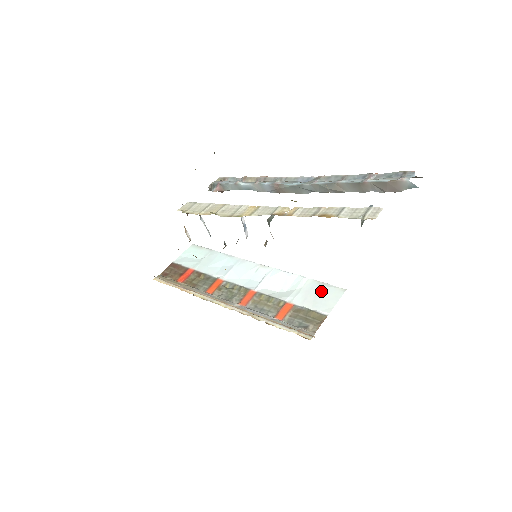
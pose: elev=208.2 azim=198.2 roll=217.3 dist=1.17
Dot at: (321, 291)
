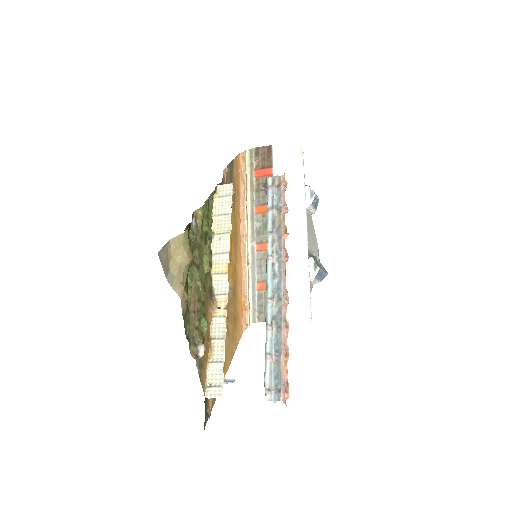
Dot at: (299, 301)
